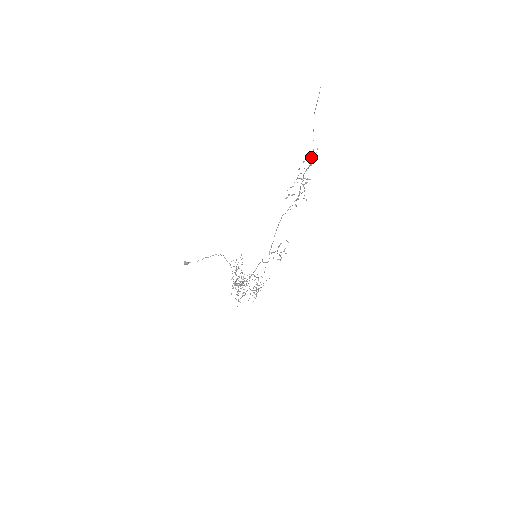
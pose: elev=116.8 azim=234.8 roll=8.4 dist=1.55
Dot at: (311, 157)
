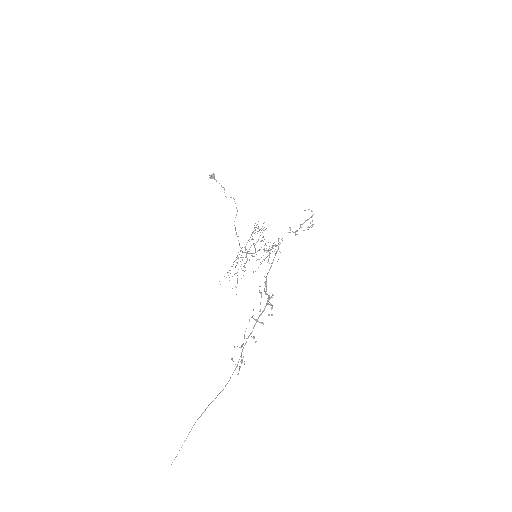
Dot at: (235, 368)
